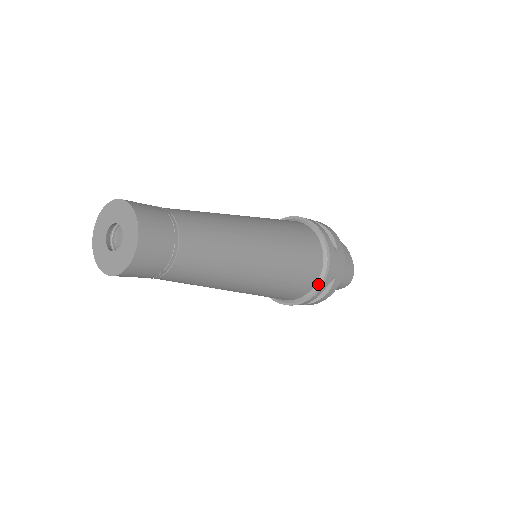
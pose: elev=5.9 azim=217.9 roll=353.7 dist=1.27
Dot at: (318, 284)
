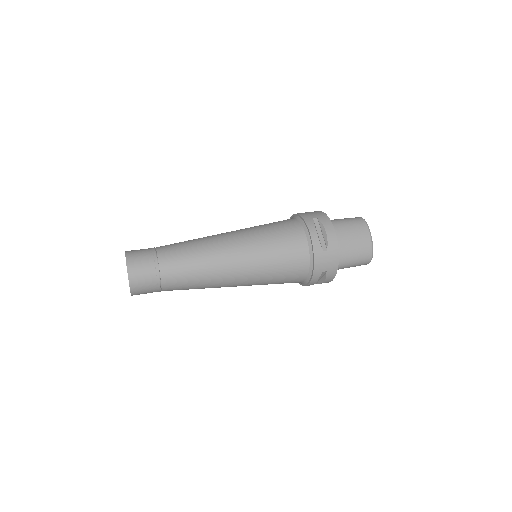
Dot at: (309, 277)
